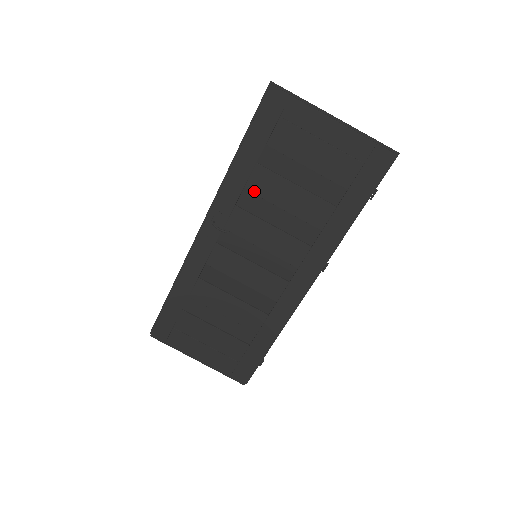
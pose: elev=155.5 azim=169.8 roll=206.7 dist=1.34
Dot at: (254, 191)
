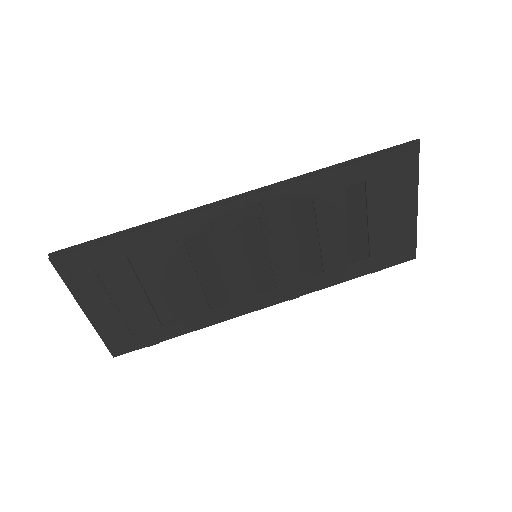
Dot at: (317, 206)
